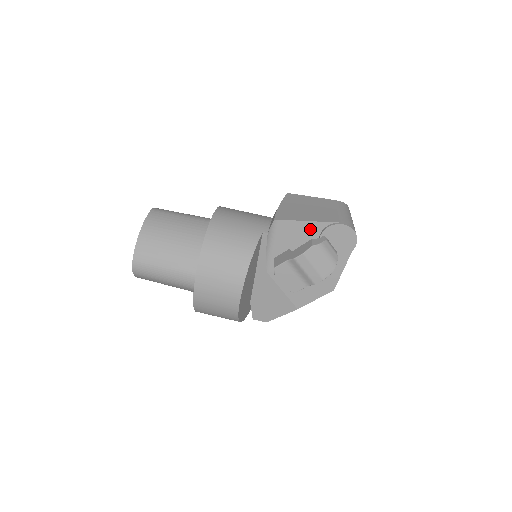
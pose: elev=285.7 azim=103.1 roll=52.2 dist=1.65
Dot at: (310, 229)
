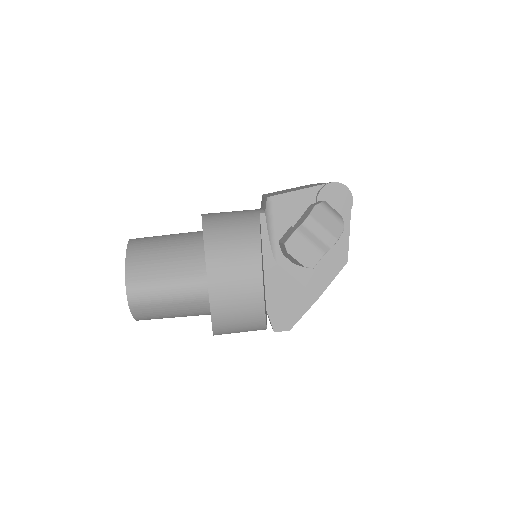
Dot at: (304, 198)
